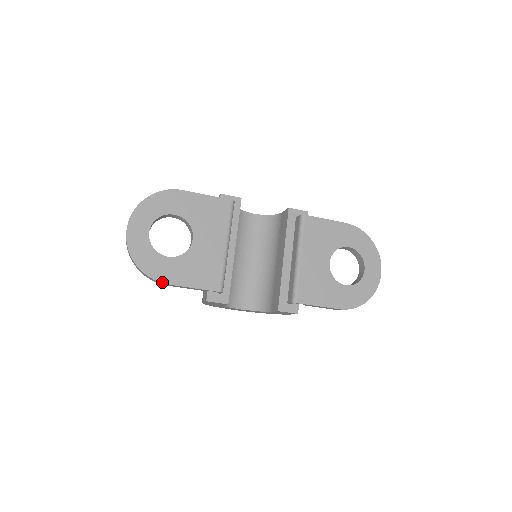
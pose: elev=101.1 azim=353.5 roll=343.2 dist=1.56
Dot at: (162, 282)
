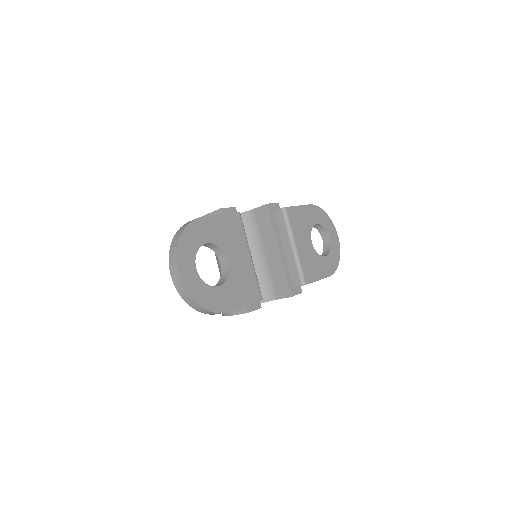
Dot at: (223, 312)
